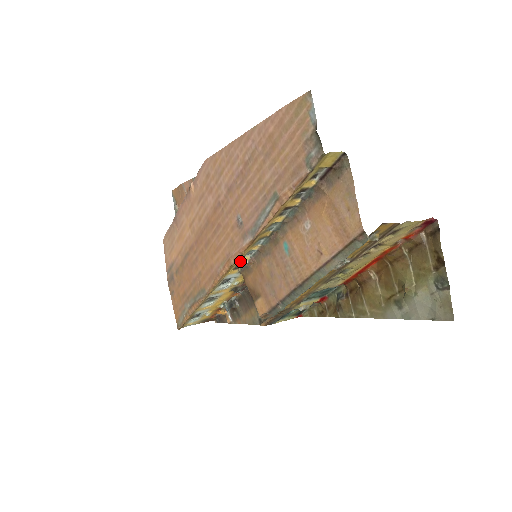
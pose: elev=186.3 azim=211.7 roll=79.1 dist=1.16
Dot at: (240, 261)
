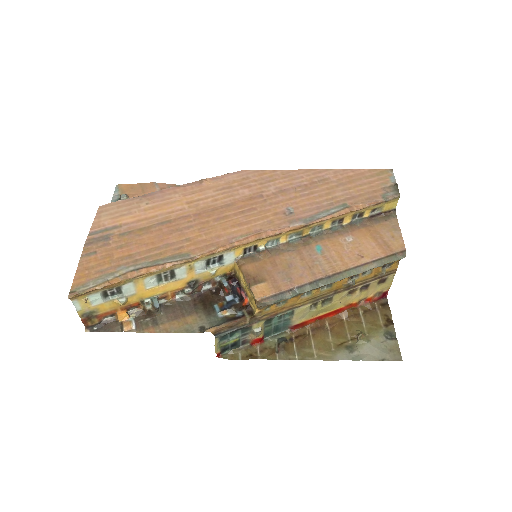
Dot at: (262, 243)
